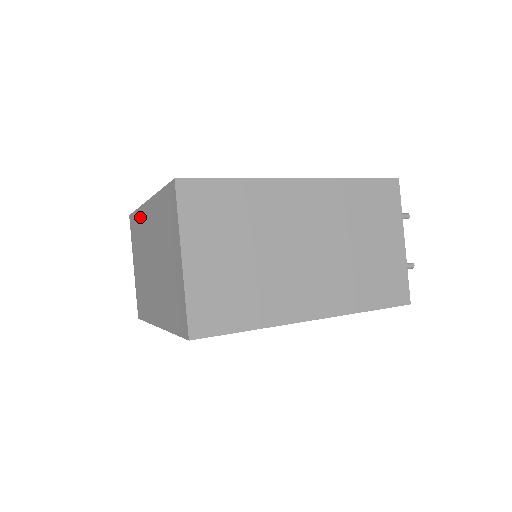
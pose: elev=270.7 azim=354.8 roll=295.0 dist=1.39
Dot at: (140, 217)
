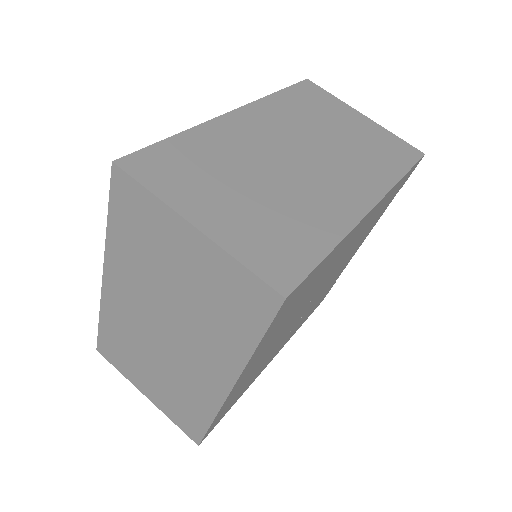
Dot at: (109, 317)
